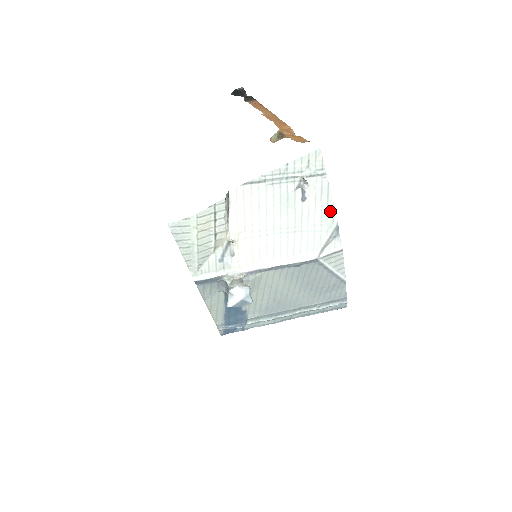
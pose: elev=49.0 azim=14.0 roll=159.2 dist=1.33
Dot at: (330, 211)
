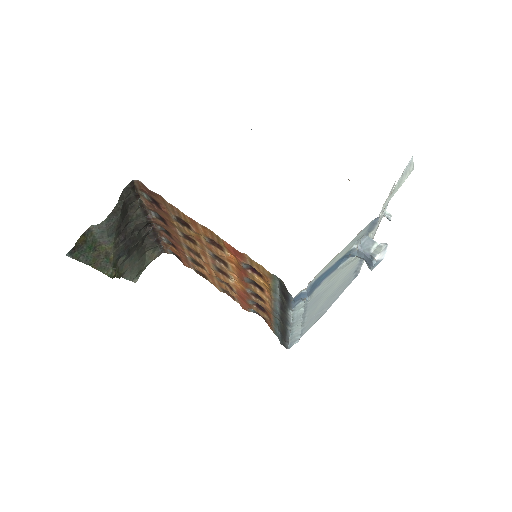
Dot at: occluded
